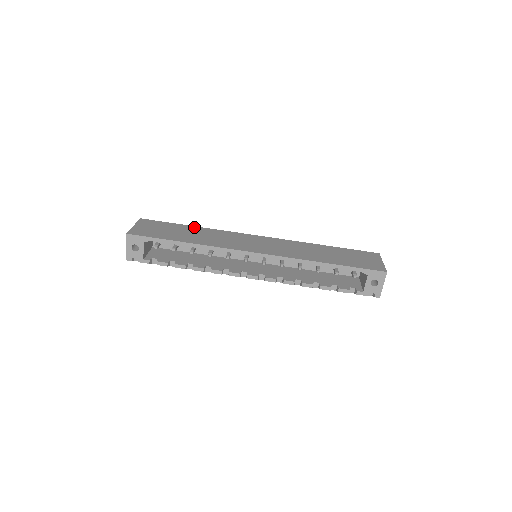
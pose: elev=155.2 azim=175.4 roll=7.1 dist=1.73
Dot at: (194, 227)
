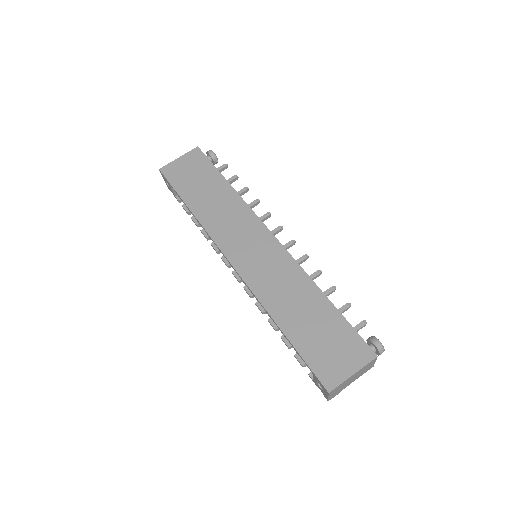
Dot at: (227, 185)
